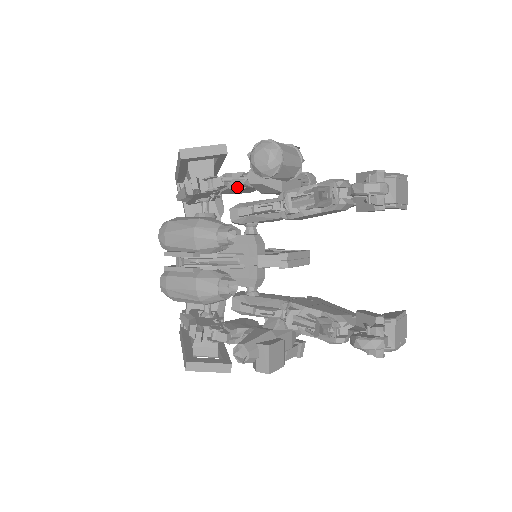
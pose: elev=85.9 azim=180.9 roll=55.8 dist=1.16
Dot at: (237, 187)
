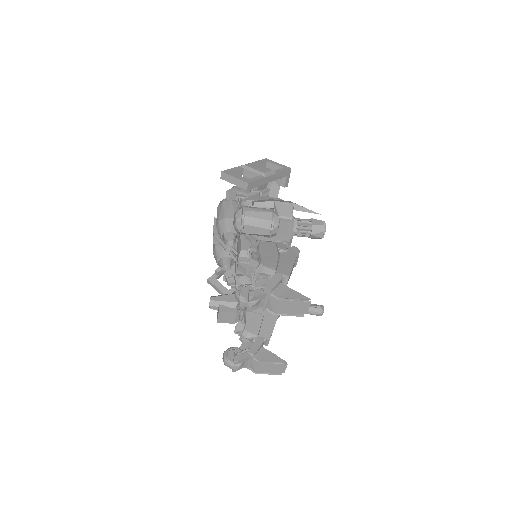
Dot at: occluded
